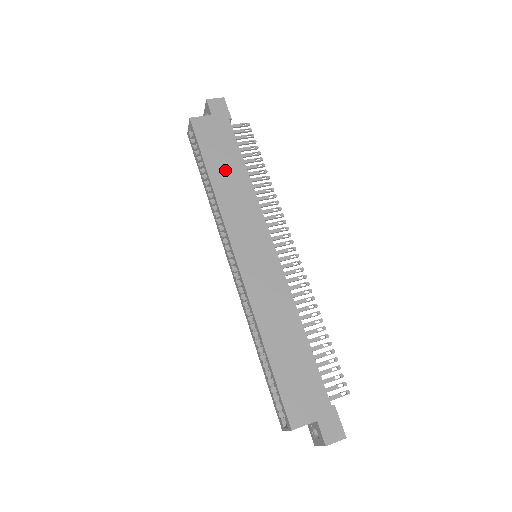
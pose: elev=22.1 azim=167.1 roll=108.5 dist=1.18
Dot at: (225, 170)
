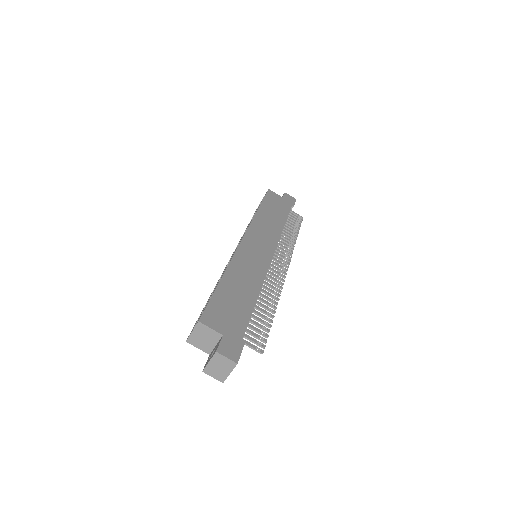
Dot at: (271, 214)
